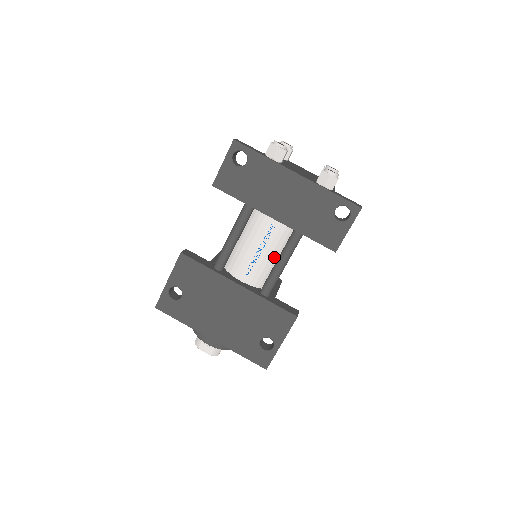
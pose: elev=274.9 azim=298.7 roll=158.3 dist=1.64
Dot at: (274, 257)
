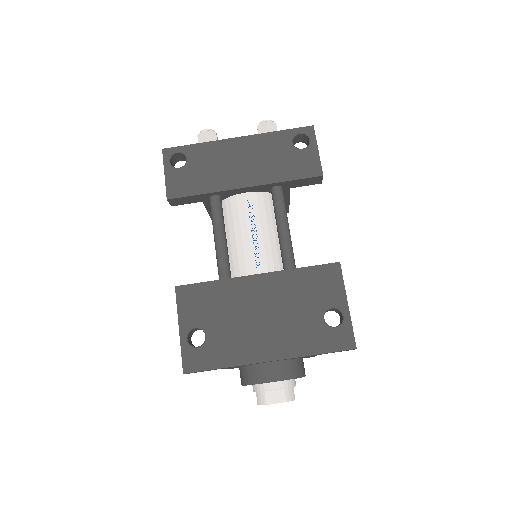
Dot at: (273, 233)
